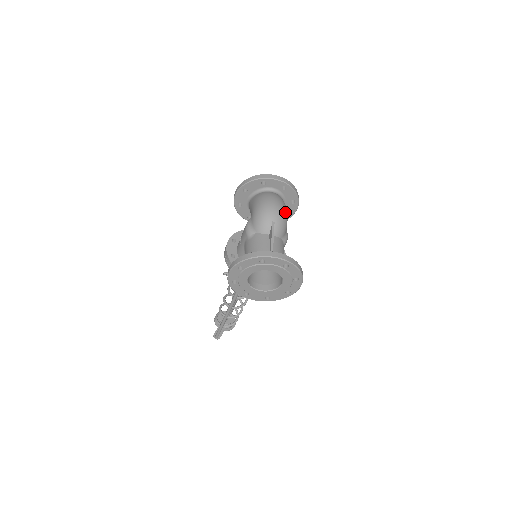
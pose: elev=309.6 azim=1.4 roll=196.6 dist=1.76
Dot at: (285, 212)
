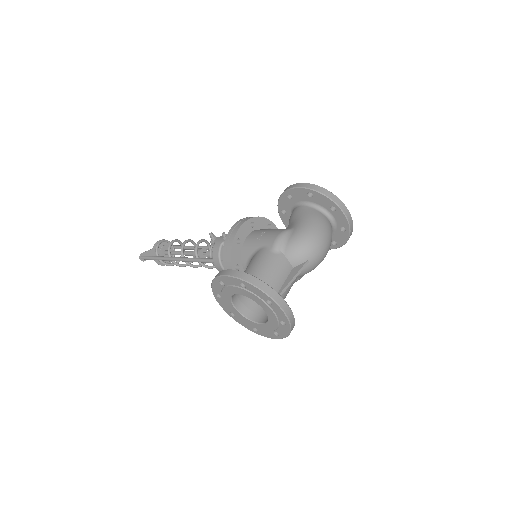
Dot at: occluded
